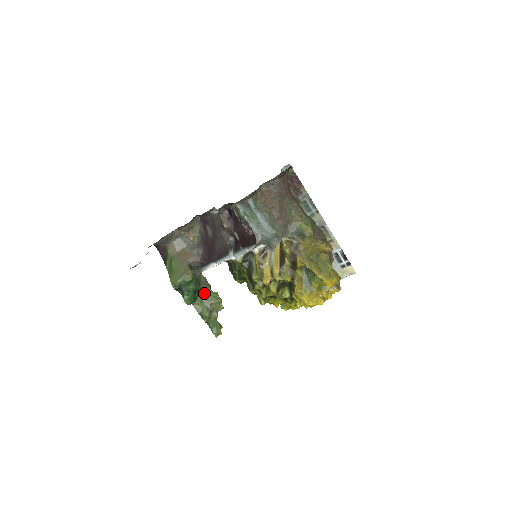
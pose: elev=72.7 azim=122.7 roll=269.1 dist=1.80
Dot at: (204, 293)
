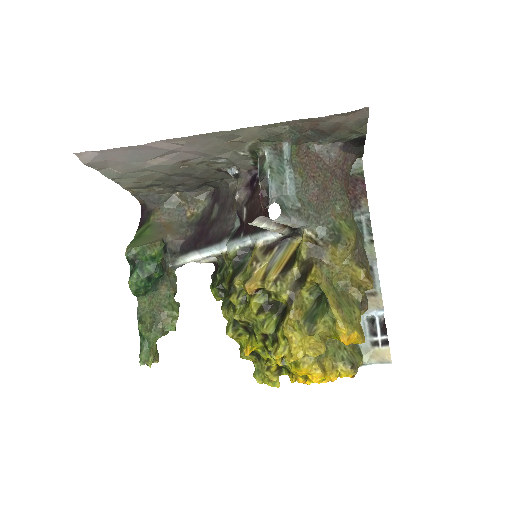
Dot at: (162, 294)
